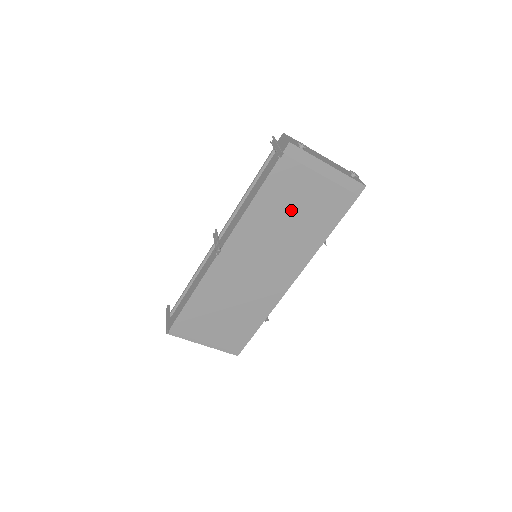
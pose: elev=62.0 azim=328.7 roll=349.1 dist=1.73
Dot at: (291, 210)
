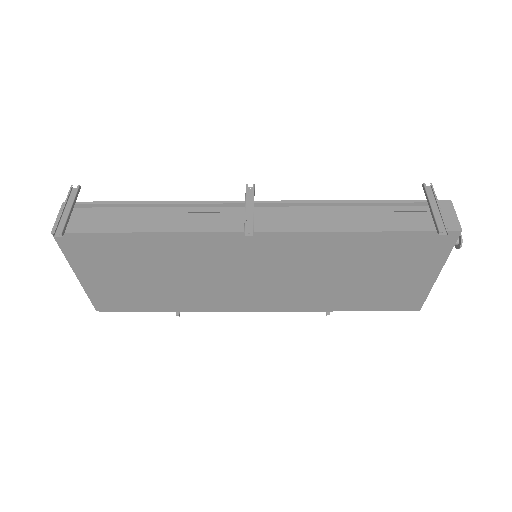
Dot at: (358, 270)
